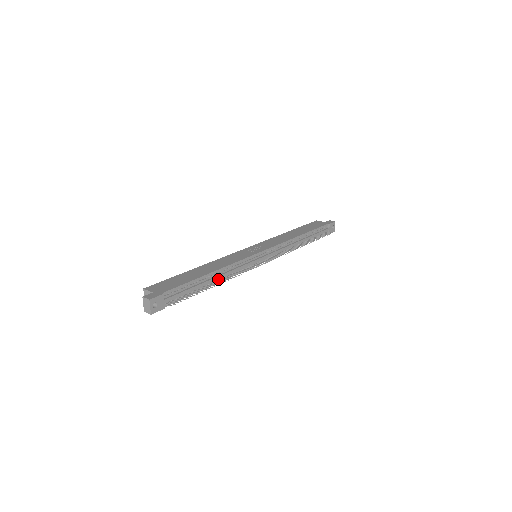
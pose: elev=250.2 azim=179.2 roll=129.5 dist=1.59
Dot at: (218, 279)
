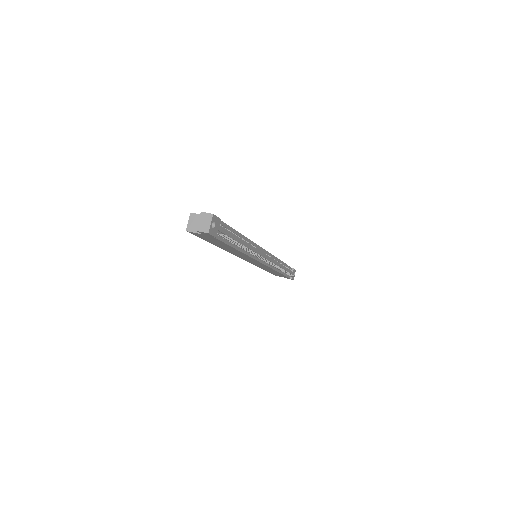
Dot at: occluded
